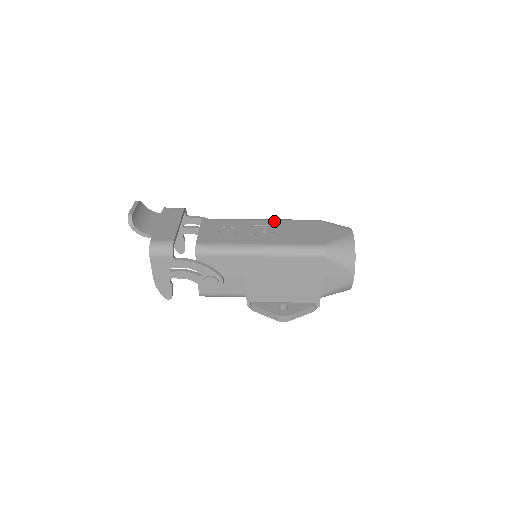
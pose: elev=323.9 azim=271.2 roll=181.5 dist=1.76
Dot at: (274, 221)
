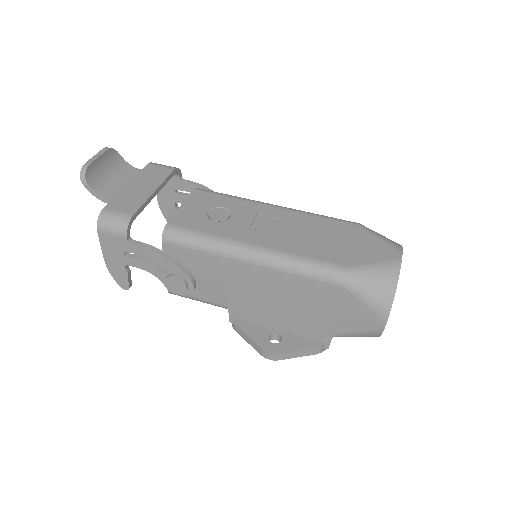
Dot at: (291, 212)
